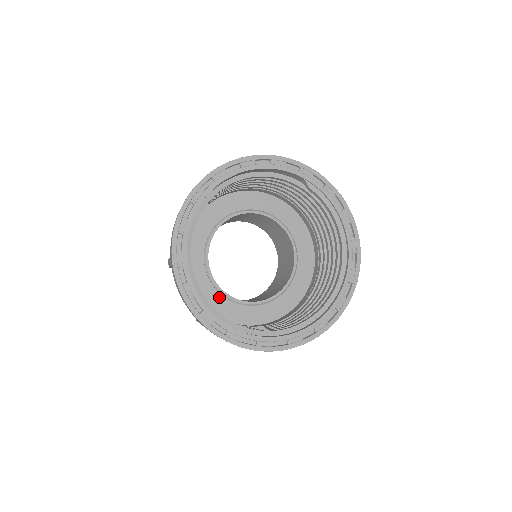
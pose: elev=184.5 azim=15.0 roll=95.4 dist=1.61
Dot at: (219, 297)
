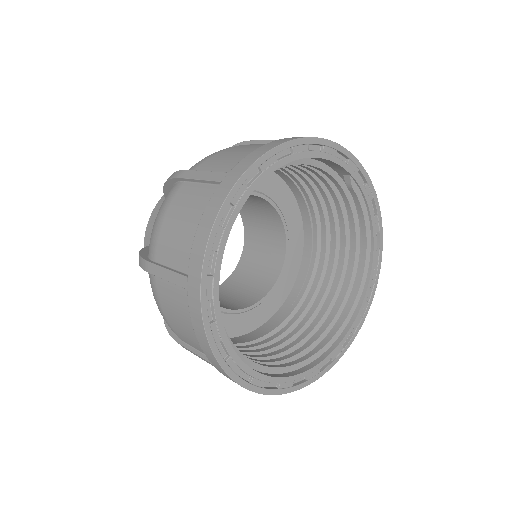
Dot at: occluded
